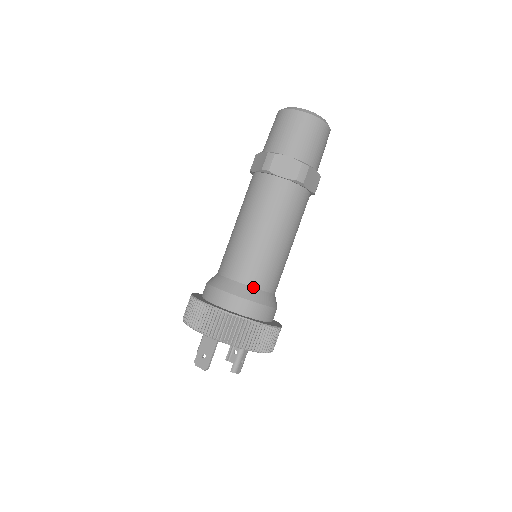
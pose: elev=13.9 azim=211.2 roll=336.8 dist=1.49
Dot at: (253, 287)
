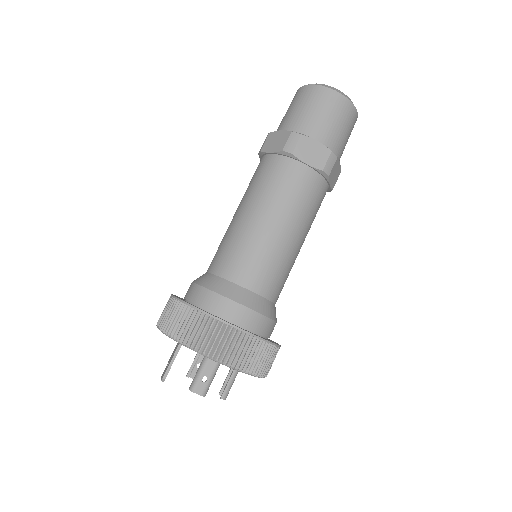
Dot at: (221, 277)
